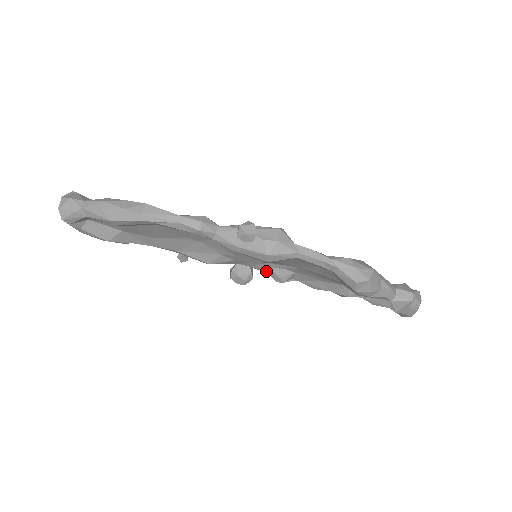
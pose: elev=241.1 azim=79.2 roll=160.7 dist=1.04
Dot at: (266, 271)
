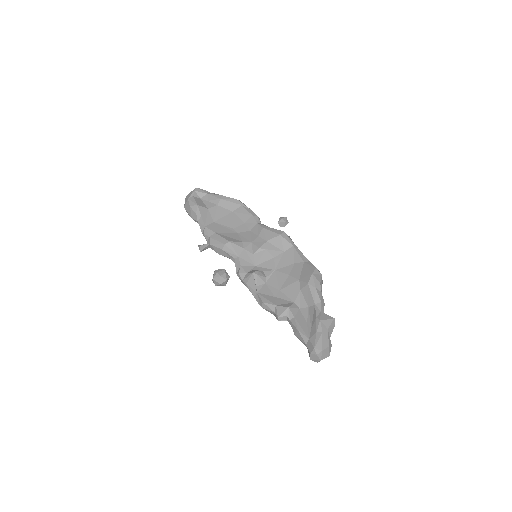
Dot at: (247, 273)
